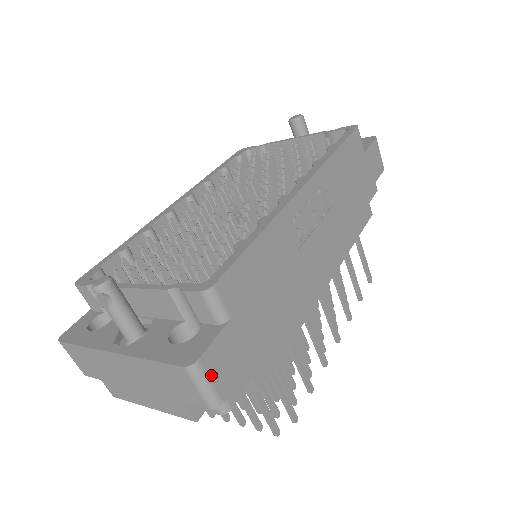
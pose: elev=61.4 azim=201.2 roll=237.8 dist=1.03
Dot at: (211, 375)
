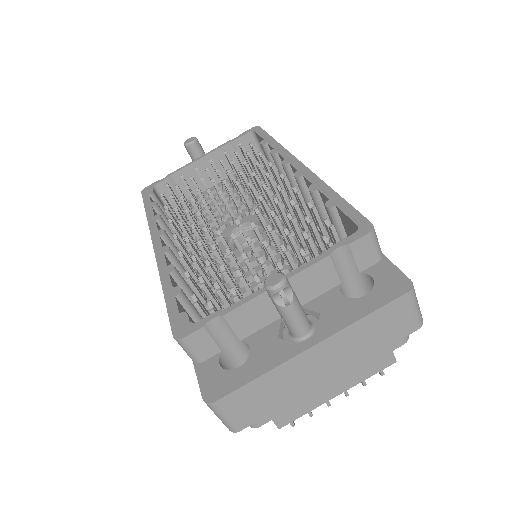
Dot at: occluded
